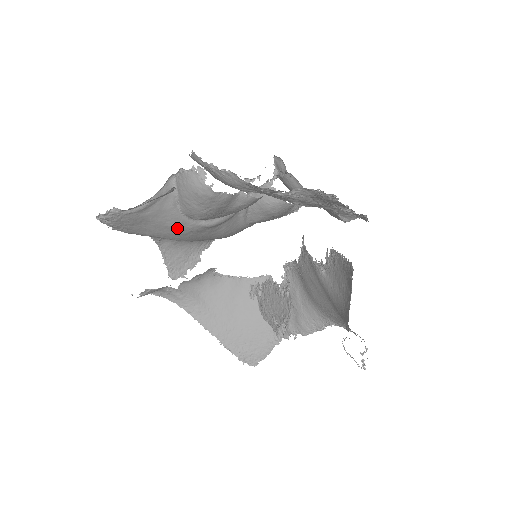
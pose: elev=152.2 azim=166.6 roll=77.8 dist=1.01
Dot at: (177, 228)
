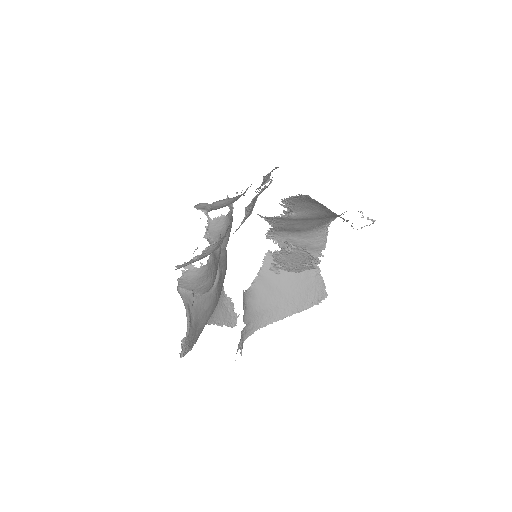
Dot at: (210, 304)
